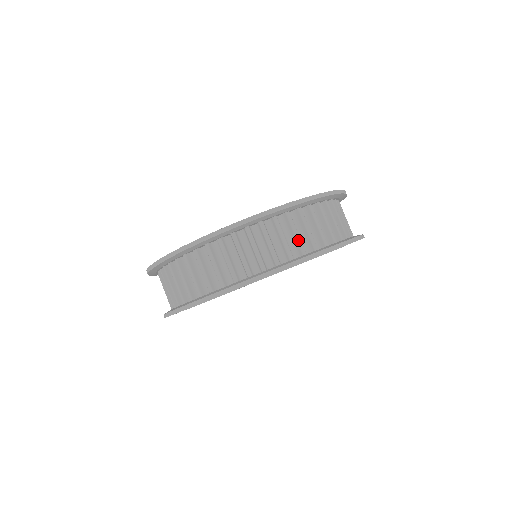
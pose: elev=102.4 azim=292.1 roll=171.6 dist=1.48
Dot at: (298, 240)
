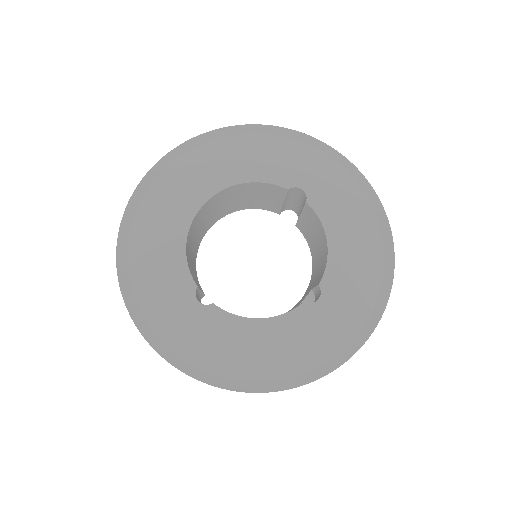
Dot at: occluded
